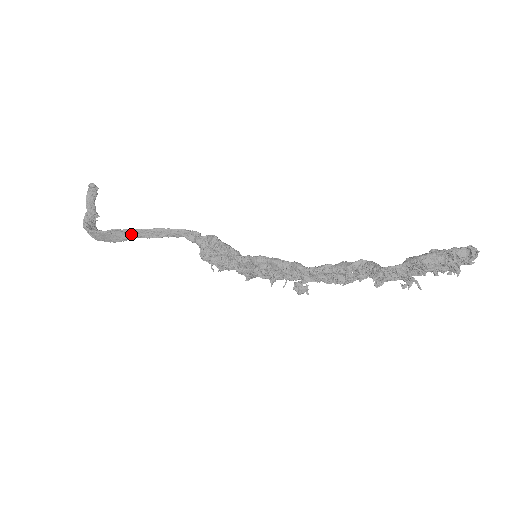
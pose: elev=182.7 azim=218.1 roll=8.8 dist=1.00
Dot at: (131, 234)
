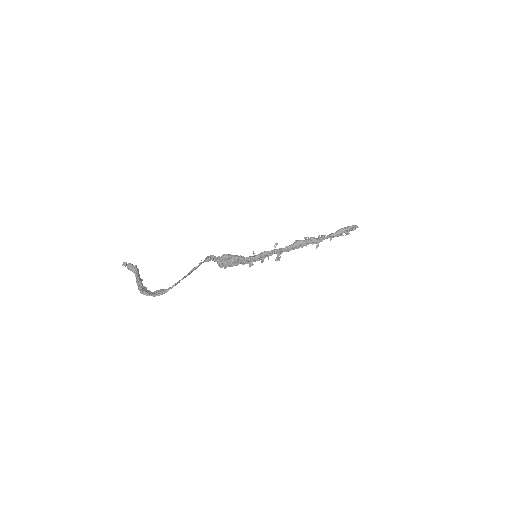
Dot at: occluded
